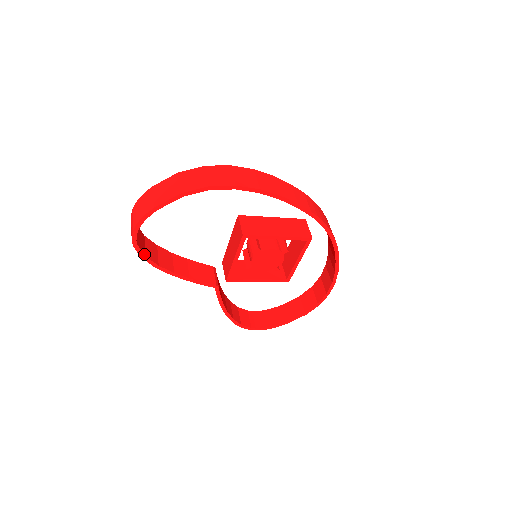
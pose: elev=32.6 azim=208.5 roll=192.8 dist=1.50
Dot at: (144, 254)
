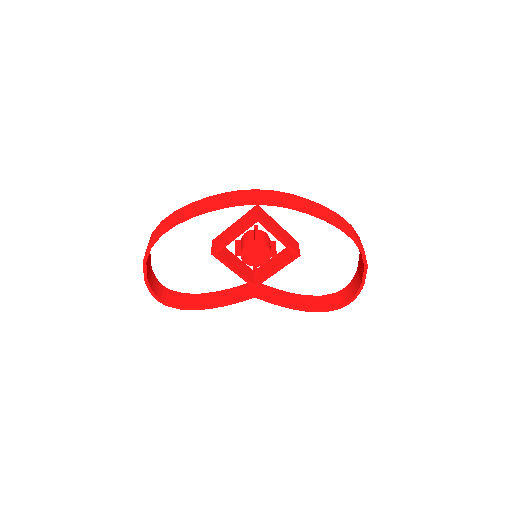
Dot at: (181, 307)
